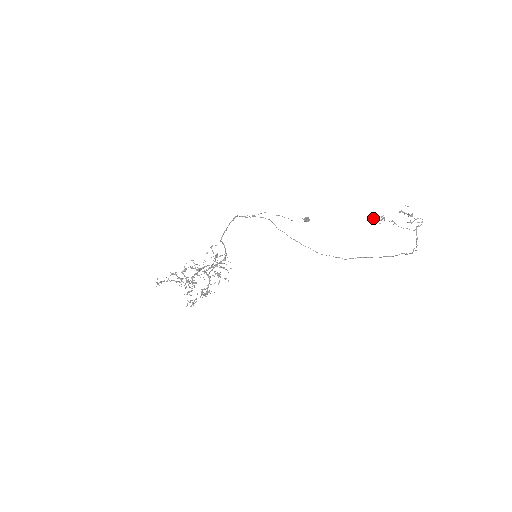
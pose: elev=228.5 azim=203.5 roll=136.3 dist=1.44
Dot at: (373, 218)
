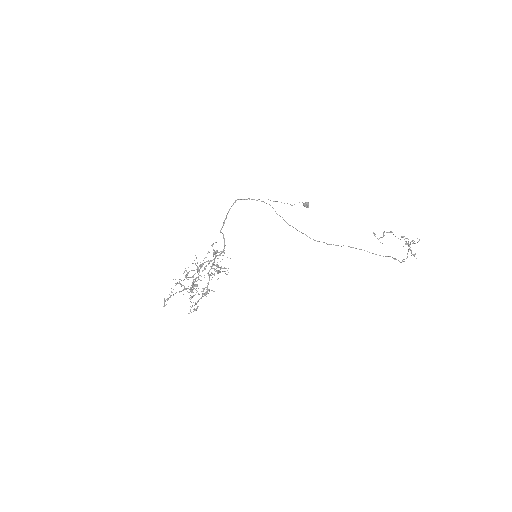
Dot at: (375, 236)
